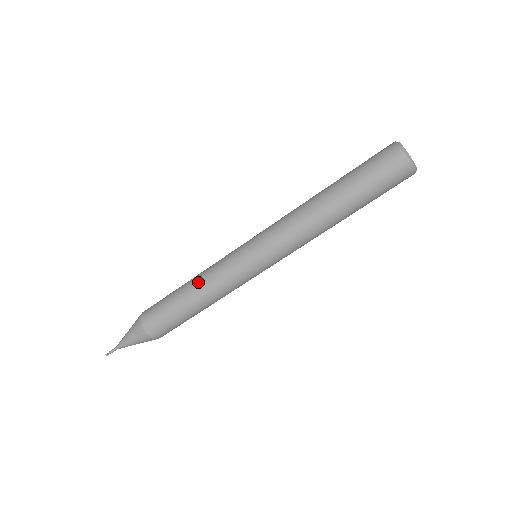
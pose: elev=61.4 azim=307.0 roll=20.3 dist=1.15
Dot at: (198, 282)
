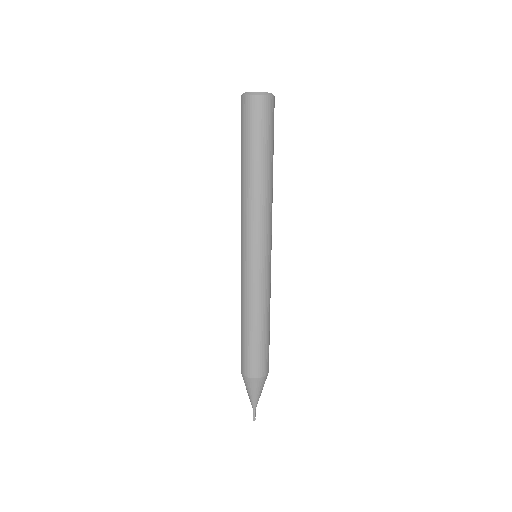
Dot at: occluded
